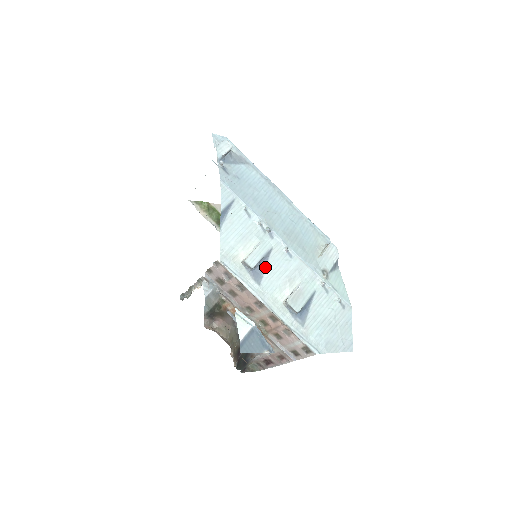
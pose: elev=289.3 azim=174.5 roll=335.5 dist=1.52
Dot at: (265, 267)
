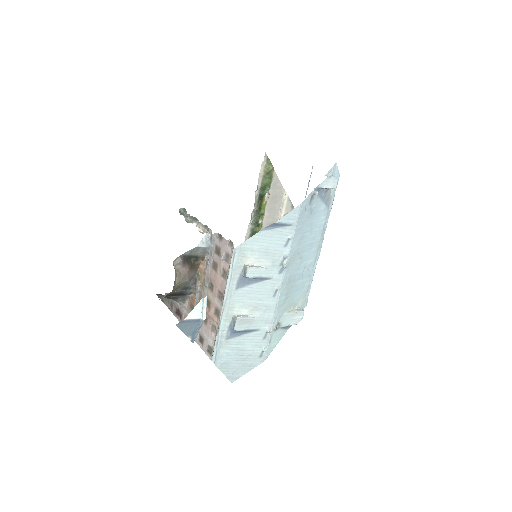
Dot at: (253, 283)
